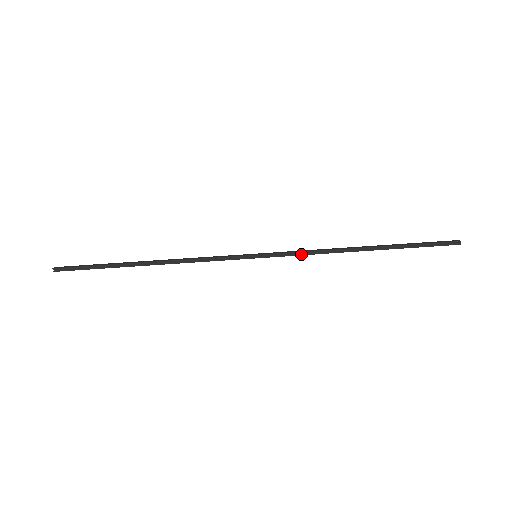
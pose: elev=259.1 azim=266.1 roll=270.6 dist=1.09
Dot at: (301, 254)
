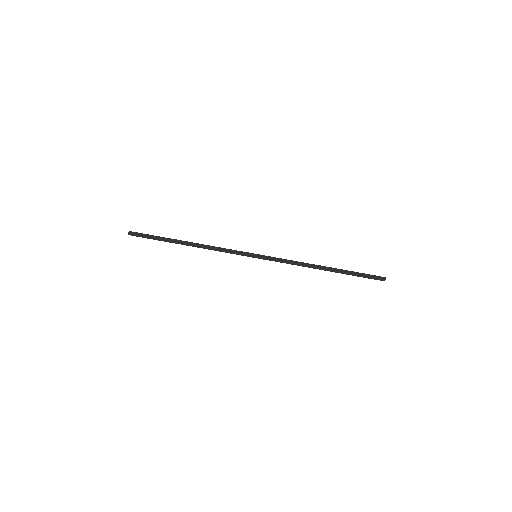
Dot at: (284, 260)
